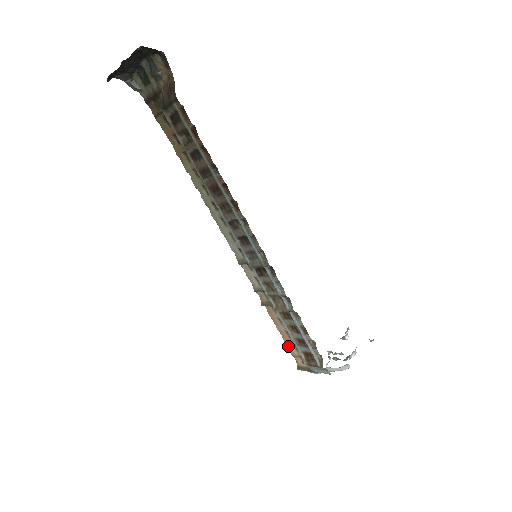
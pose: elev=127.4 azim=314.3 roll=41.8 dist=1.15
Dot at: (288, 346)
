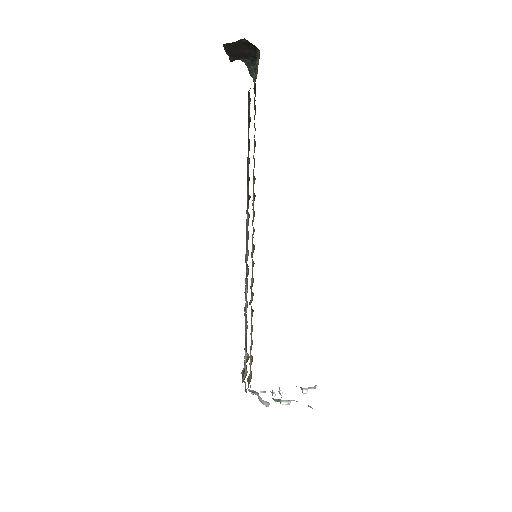
Dot at: (250, 353)
